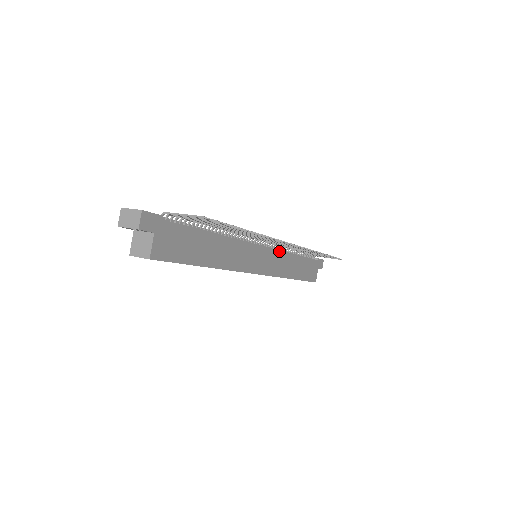
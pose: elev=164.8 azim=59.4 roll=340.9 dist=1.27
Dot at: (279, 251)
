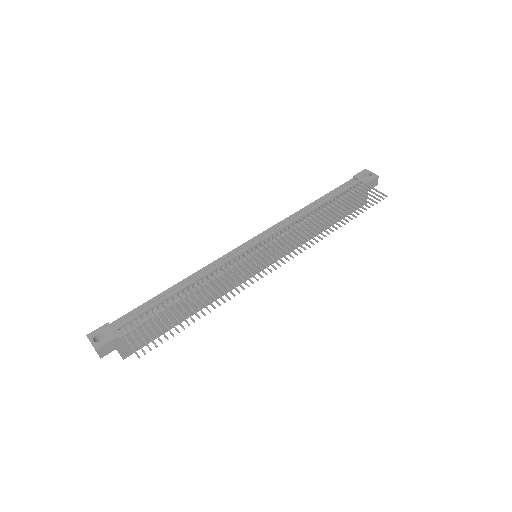
Dot at: (288, 234)
